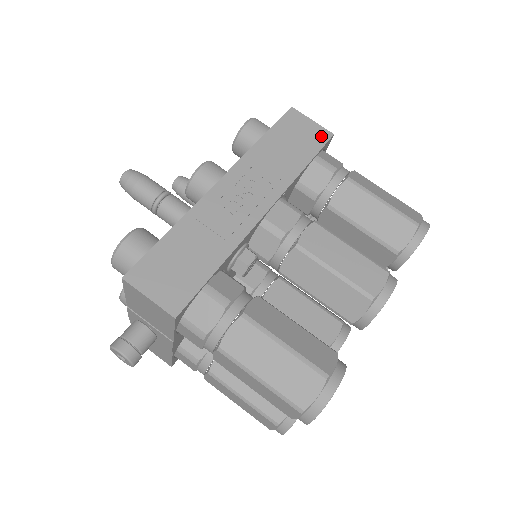
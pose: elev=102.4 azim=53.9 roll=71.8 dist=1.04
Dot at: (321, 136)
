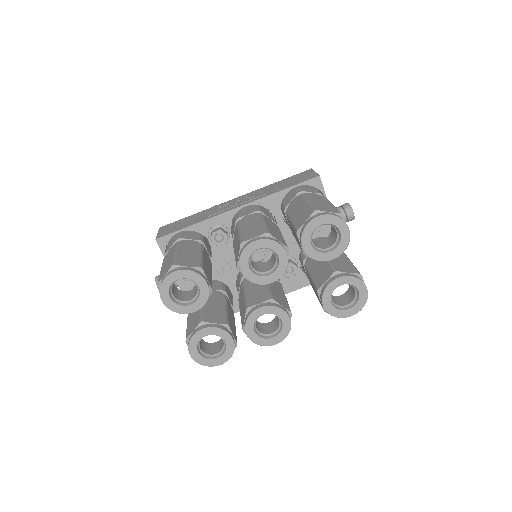
Dot at: (310, 177)
